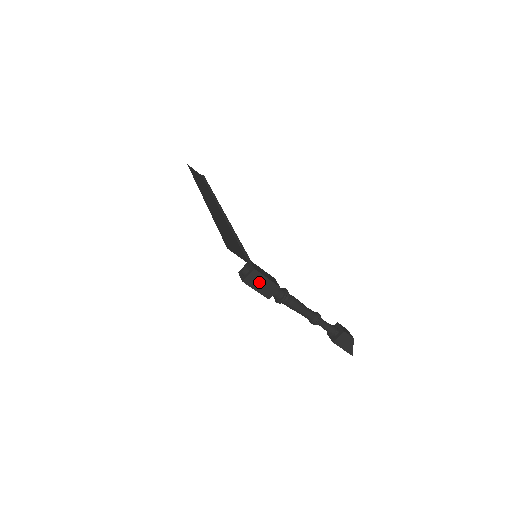
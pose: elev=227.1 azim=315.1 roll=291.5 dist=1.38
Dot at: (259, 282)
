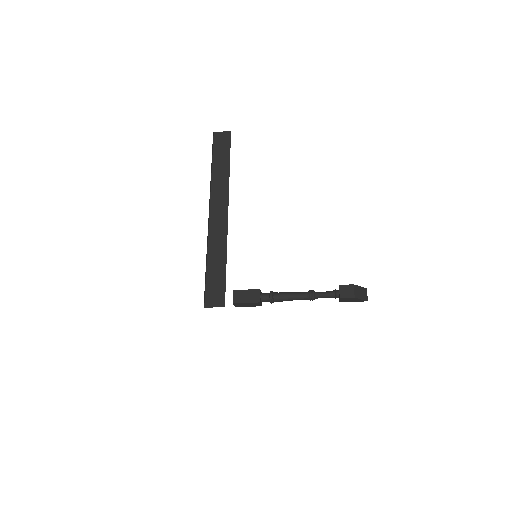
Dot at: (244, 305)
